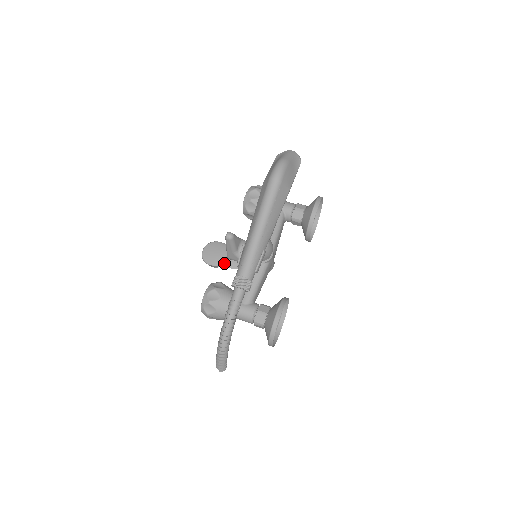
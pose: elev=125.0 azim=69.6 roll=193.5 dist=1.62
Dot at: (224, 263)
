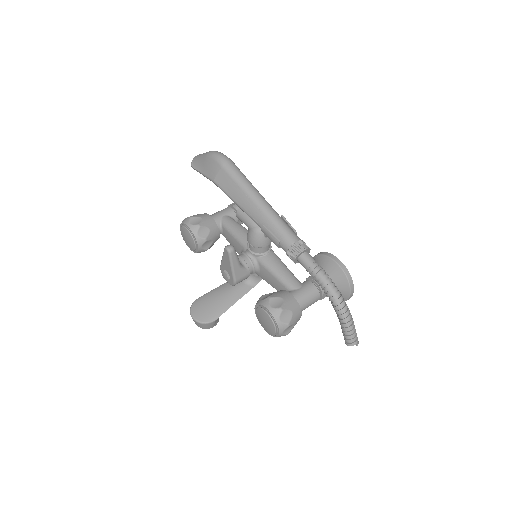
Dot at: (226, 305)
